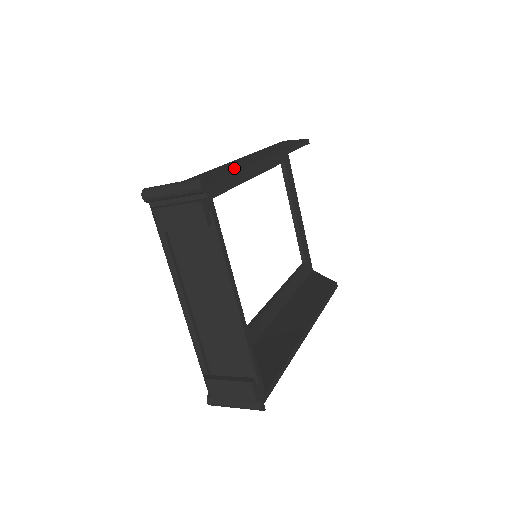
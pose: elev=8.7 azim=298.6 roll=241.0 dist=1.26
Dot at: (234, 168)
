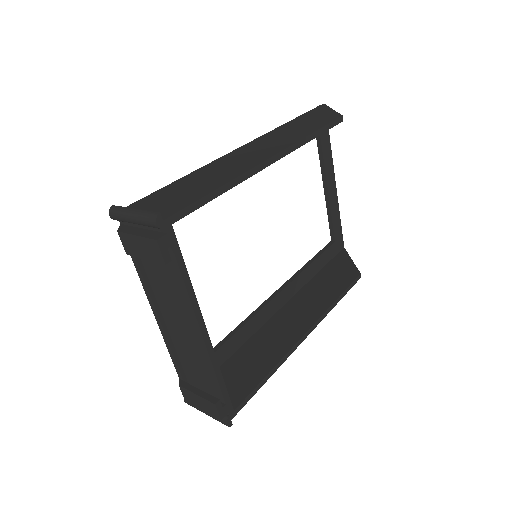
Dot at: (221, 178)
